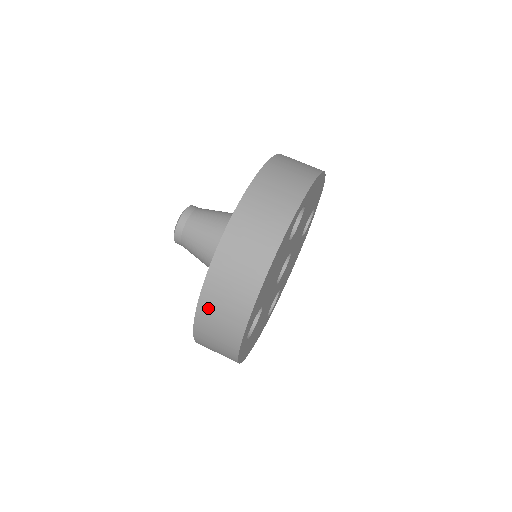
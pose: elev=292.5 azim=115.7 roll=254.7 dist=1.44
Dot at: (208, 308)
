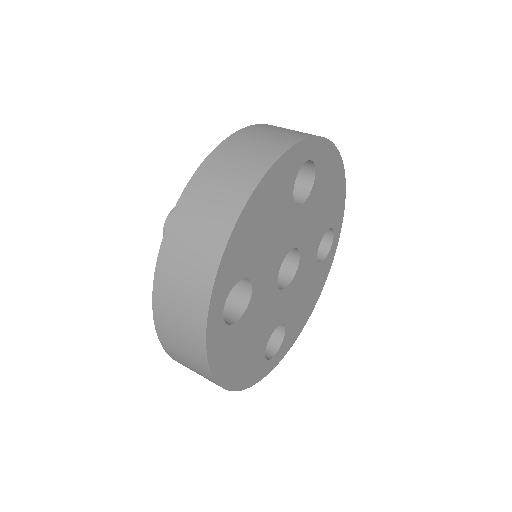
Dot at: (175, 242)
